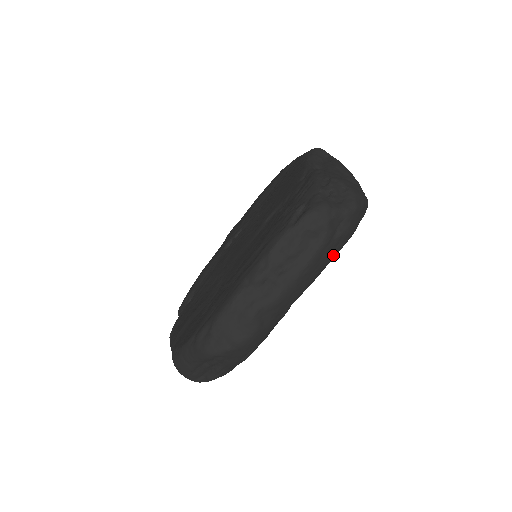
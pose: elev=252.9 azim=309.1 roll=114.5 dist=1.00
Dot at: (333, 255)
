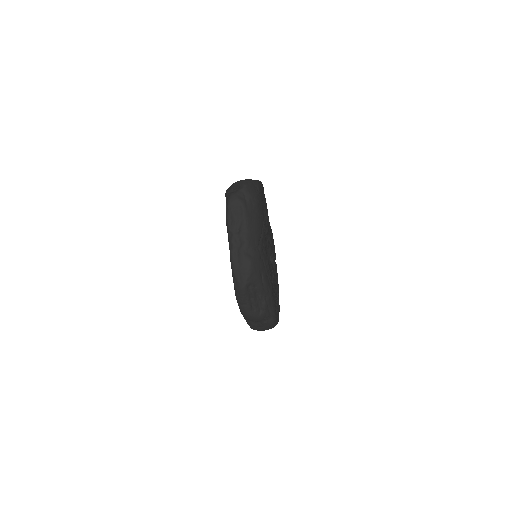
Dot at: (256, 209)
